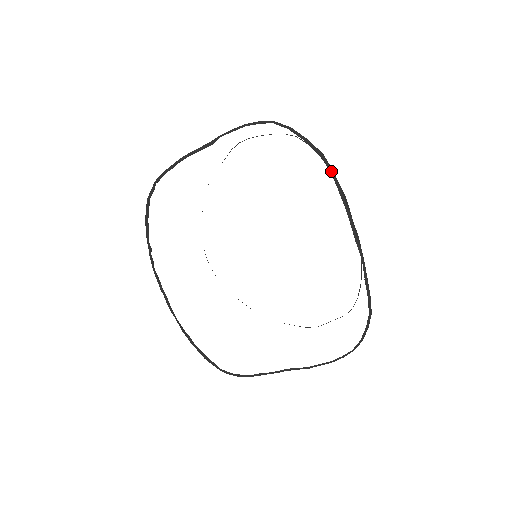
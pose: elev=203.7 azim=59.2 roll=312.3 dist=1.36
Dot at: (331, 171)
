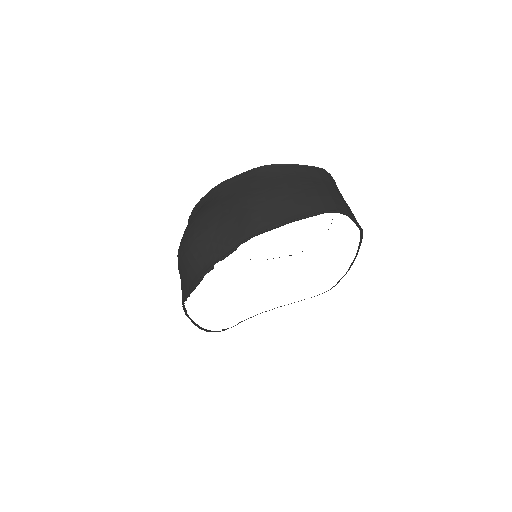
Dot at: (361, 239)
